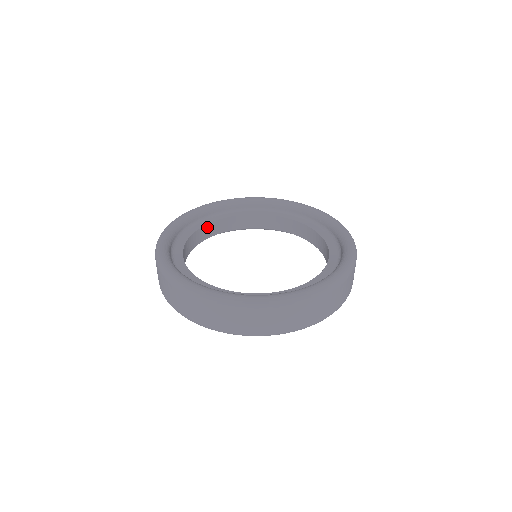
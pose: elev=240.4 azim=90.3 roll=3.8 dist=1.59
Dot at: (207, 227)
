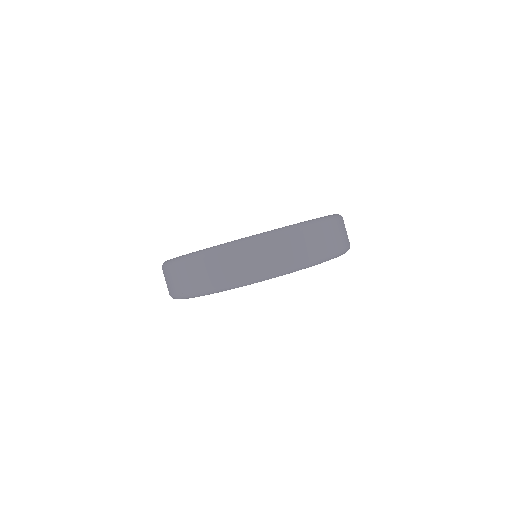
Dot at: occluded
